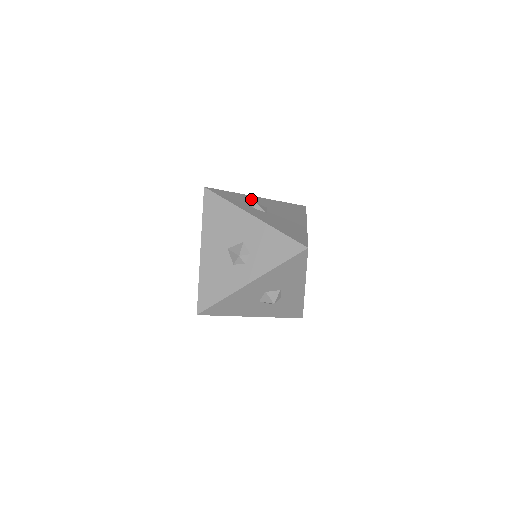
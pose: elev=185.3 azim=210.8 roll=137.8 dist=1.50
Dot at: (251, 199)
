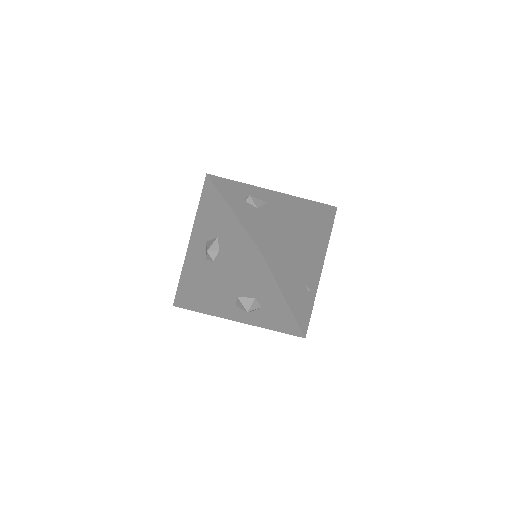
Dot at: (256, 191)
